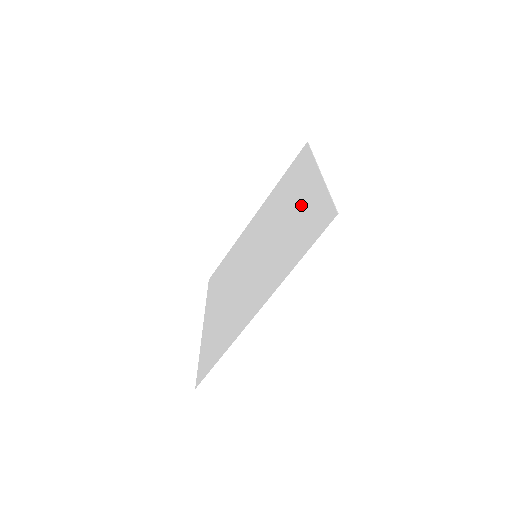
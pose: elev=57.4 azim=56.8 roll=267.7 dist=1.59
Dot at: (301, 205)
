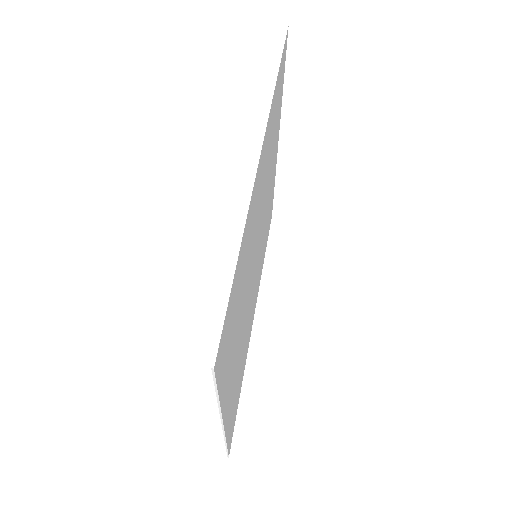
Dot at: occluded
